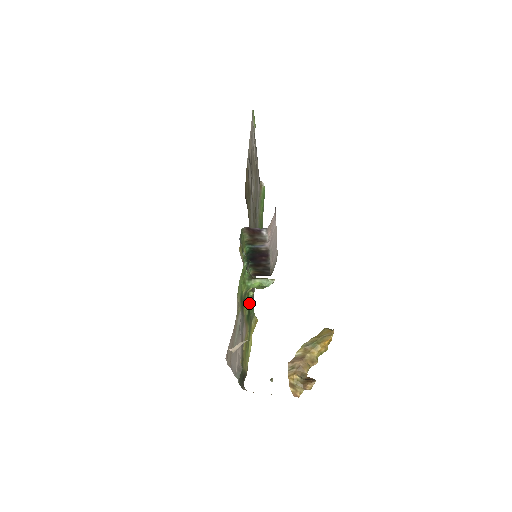
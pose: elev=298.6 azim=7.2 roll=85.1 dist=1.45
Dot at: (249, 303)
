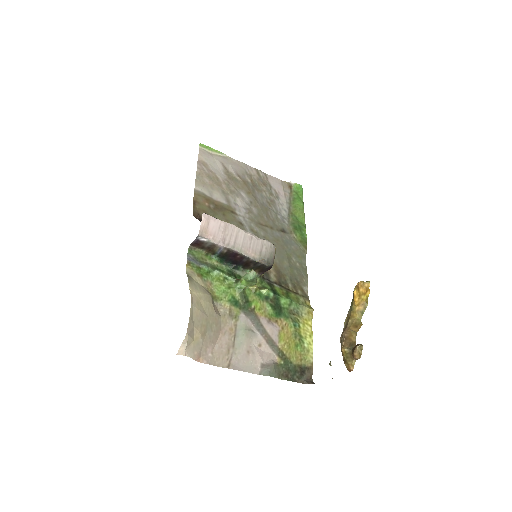
Dot at: (271, 300)
